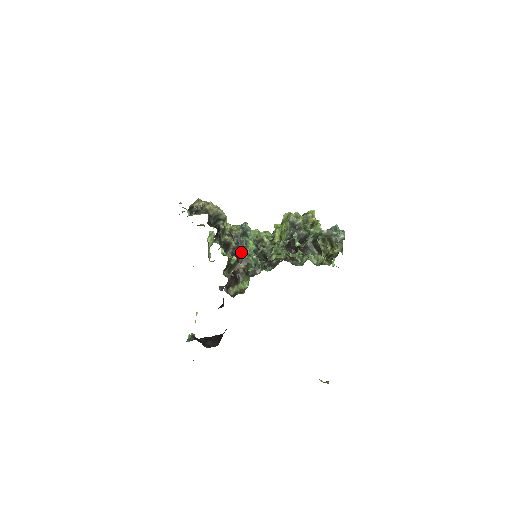
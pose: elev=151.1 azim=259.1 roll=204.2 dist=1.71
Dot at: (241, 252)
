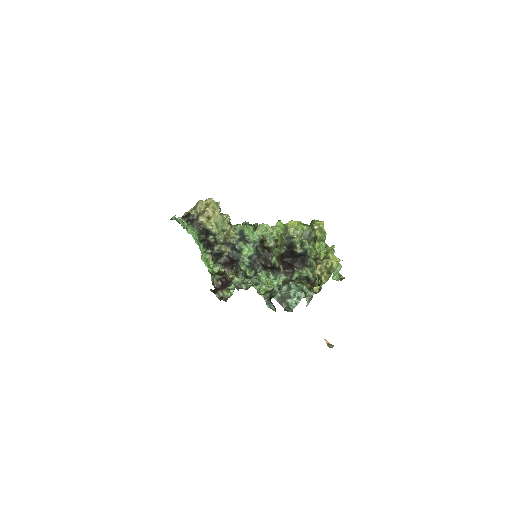
Dot at: (234, 259)
